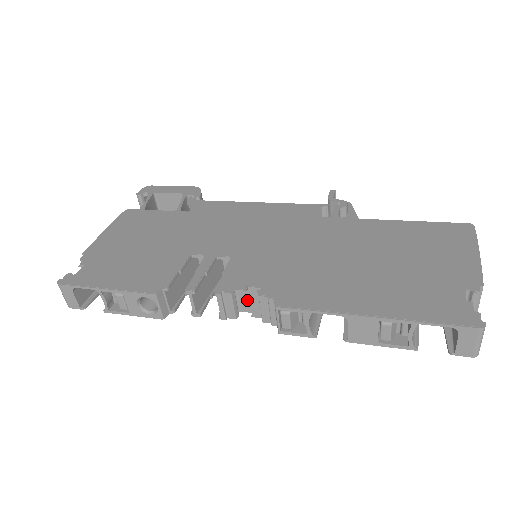
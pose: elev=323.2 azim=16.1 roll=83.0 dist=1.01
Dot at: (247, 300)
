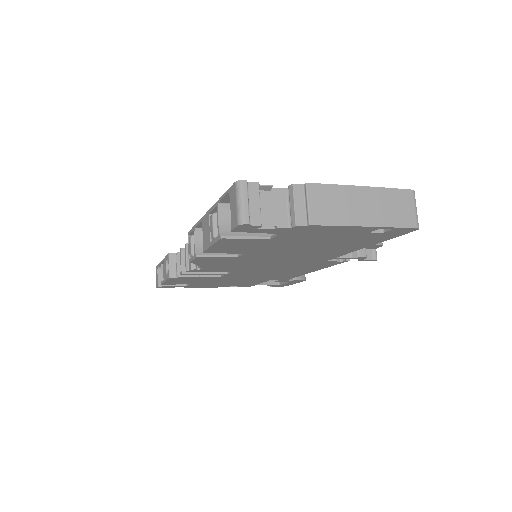
Dot at: occluded
